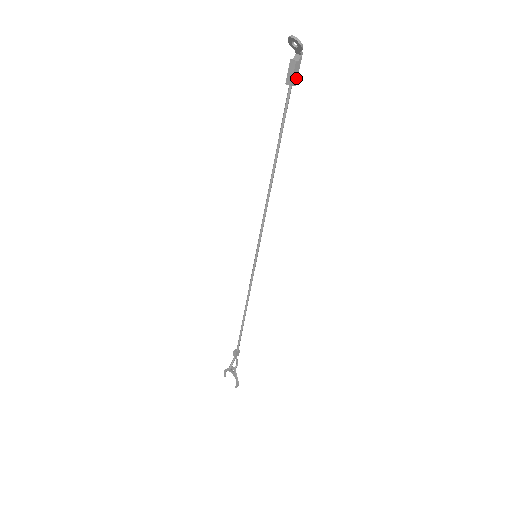
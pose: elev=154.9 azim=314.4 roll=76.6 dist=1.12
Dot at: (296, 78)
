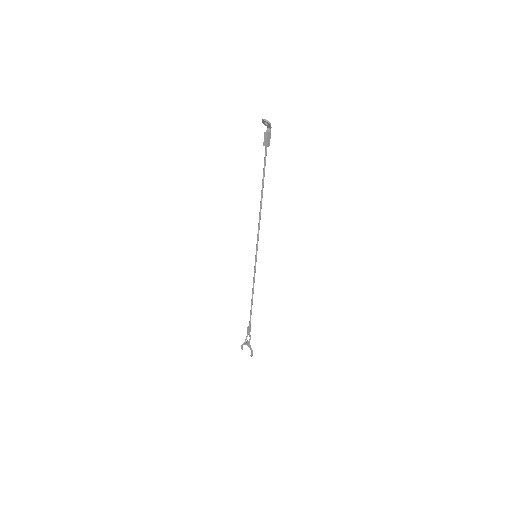
Dot at: (269, 142)
